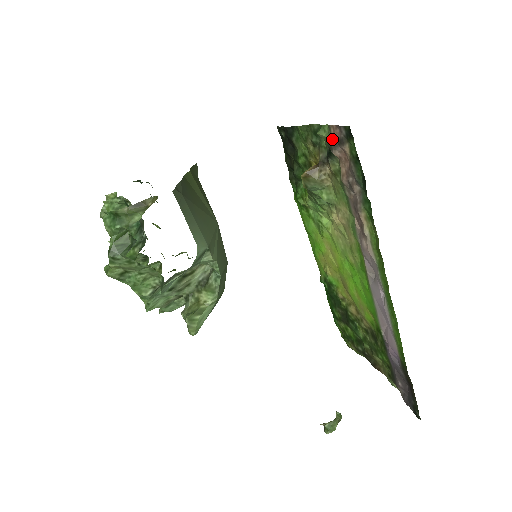
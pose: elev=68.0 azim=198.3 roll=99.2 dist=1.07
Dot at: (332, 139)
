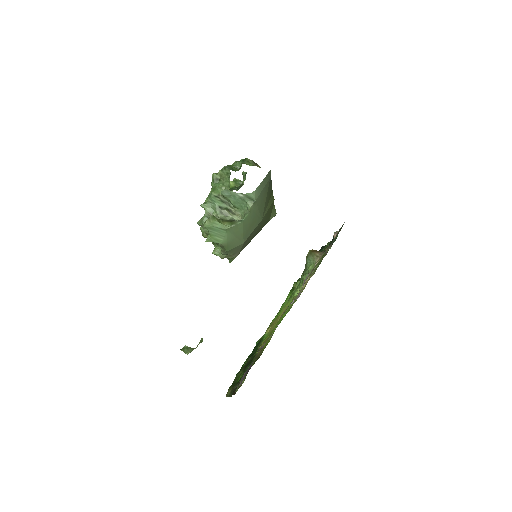
Dot at: occluded
